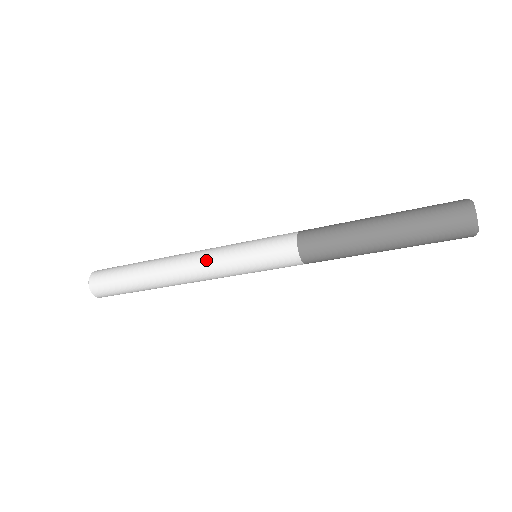
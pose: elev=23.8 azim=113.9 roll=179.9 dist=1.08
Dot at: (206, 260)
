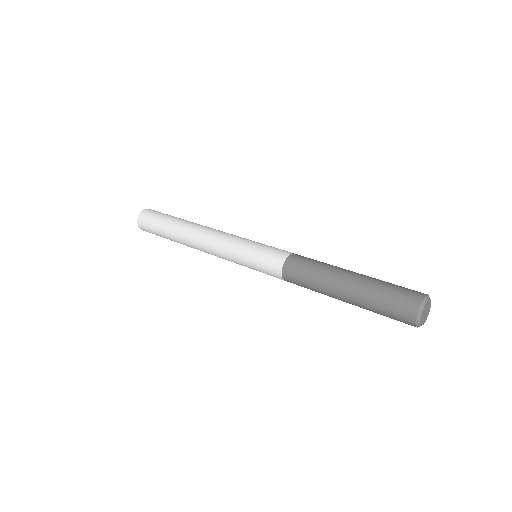
Dot at: (218, 256)
